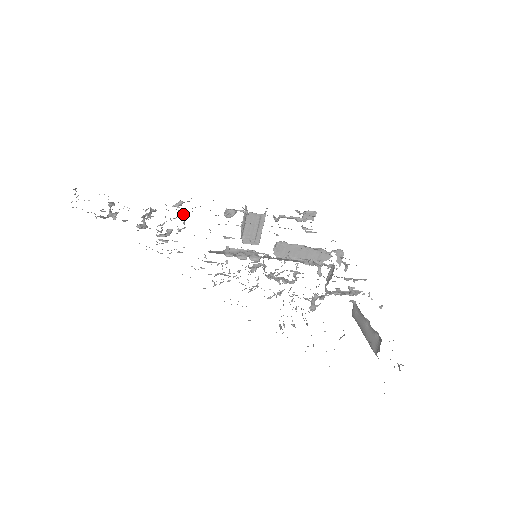
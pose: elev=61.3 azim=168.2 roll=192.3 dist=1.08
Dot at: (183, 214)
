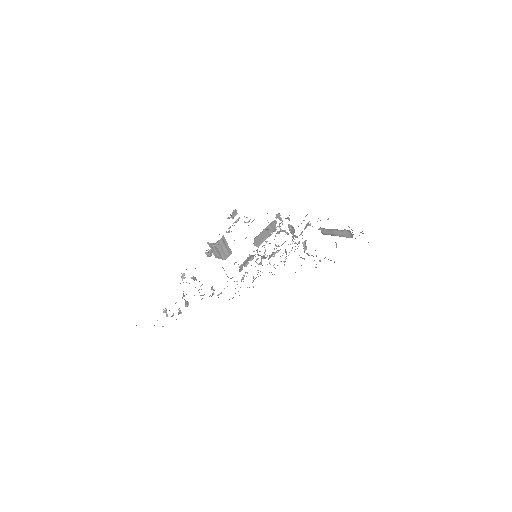
Dot at: (193, 278)
